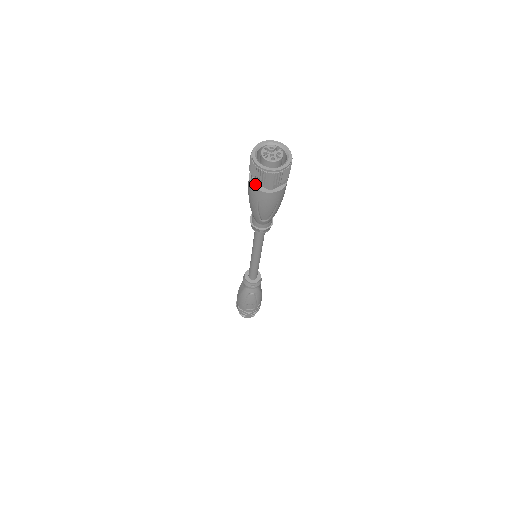
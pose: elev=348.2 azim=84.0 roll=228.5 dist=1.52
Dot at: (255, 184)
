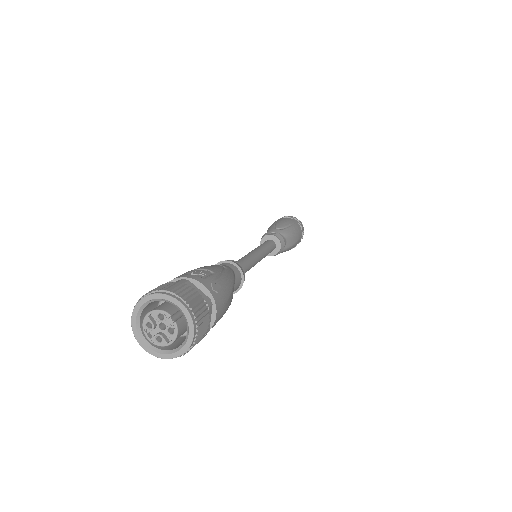
Dot at: occluded
